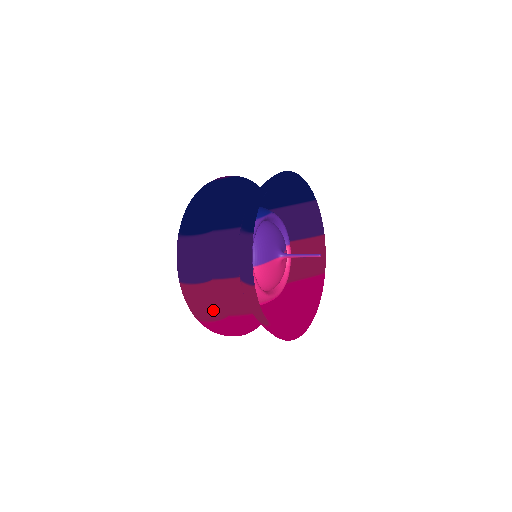
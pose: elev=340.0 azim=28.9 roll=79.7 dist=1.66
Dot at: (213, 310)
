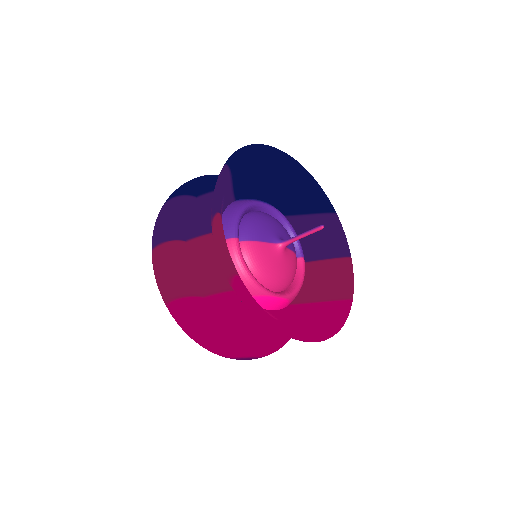
Dot at: (181, 279)
